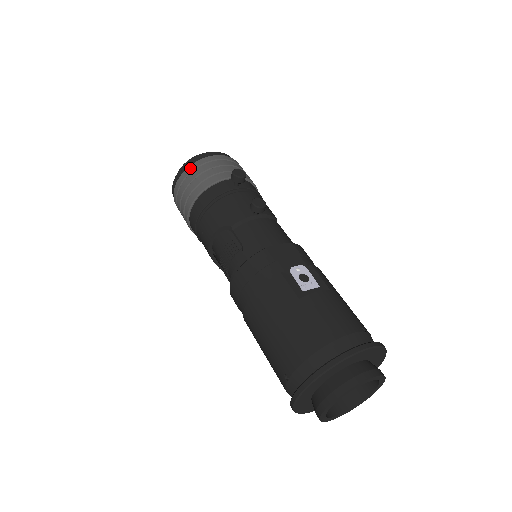
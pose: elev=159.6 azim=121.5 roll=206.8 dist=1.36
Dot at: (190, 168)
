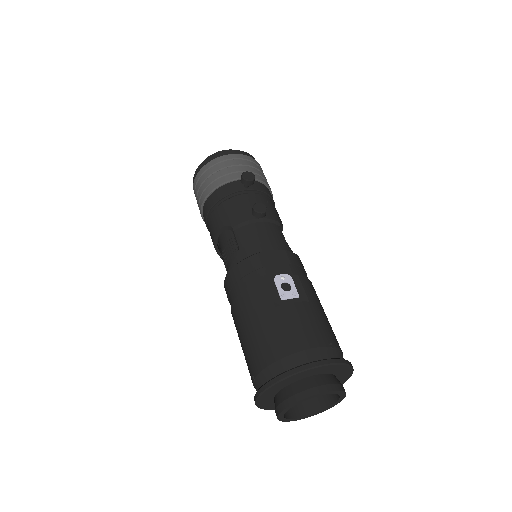
Dot at: (208, 165)
